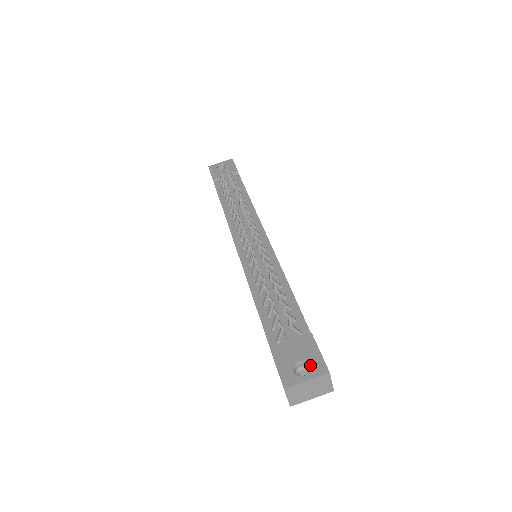
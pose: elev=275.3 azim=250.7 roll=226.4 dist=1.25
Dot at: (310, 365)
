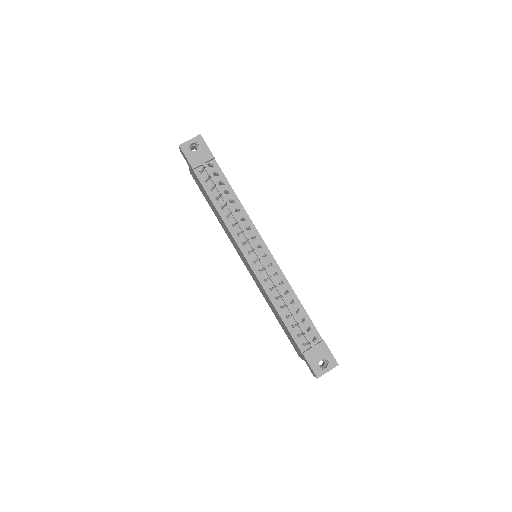
Dot at: (327, 361)
